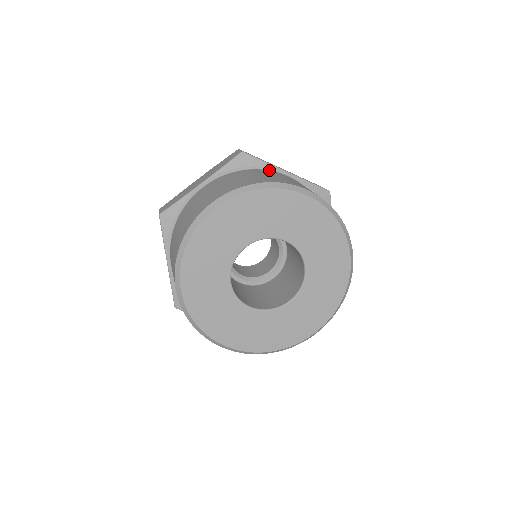
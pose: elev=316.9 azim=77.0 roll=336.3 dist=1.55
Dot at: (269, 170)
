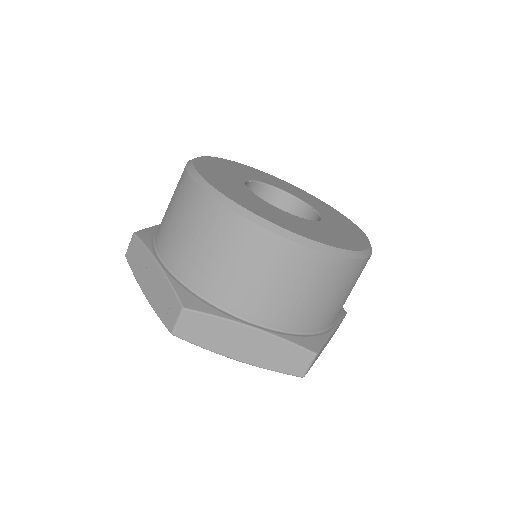
Dot at: occluded
